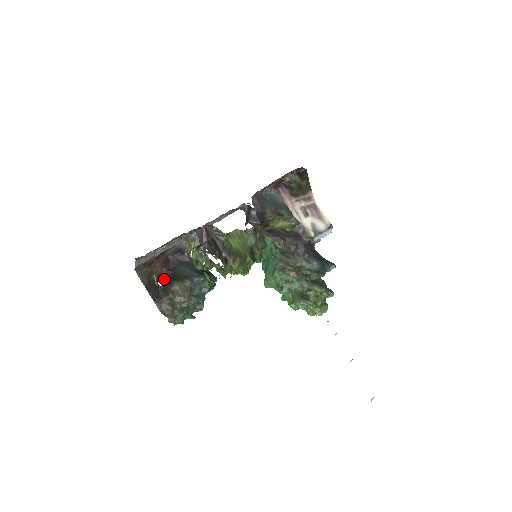
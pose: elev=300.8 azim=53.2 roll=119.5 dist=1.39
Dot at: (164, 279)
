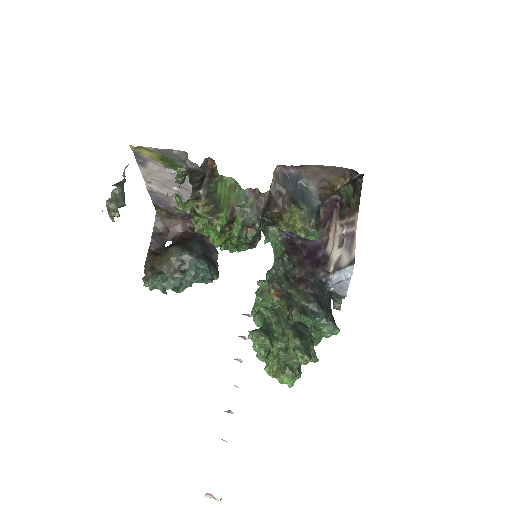
Dot at: (174, 242)
